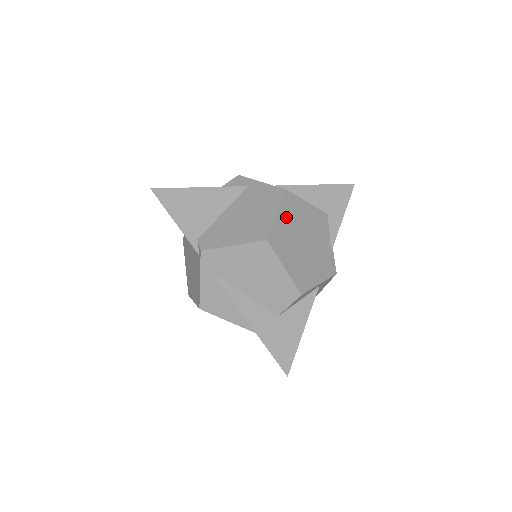
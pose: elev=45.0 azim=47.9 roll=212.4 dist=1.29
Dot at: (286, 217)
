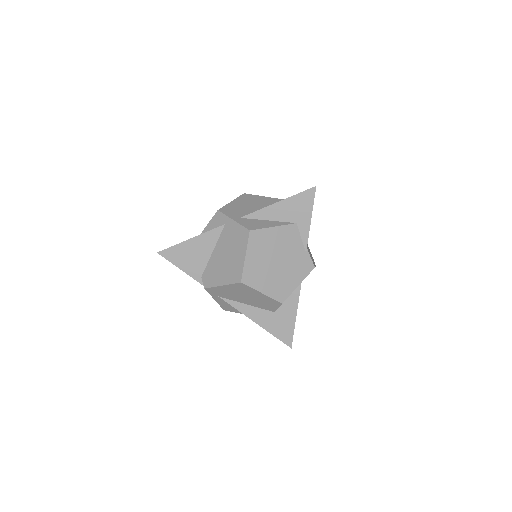
Dot at: (254, 254)
